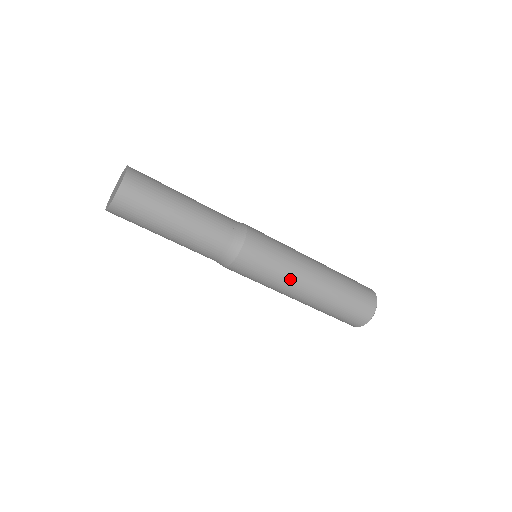
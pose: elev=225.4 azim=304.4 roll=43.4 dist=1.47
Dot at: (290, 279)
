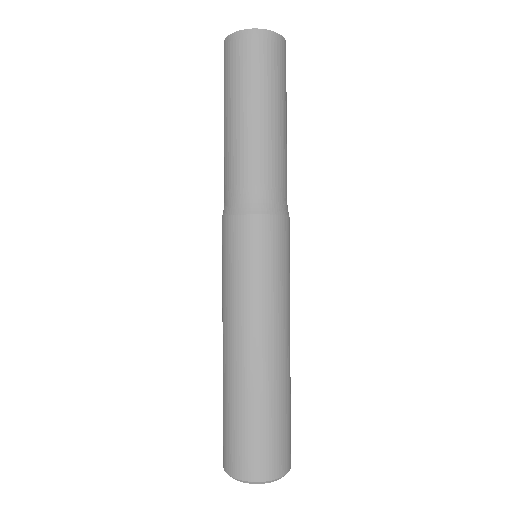
Dot at: (253, 309)
